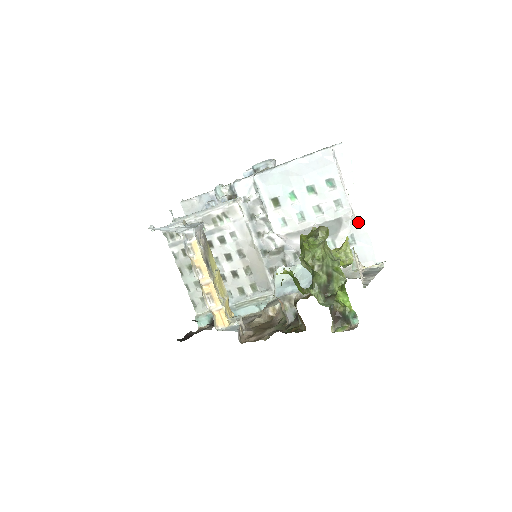
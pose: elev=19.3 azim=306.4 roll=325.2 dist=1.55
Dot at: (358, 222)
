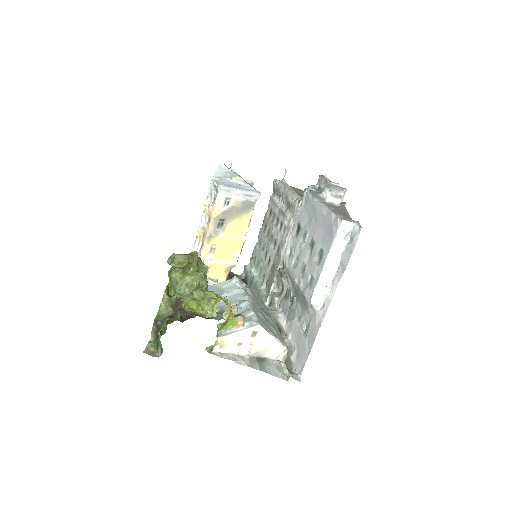
Dot at: (318, 320)
